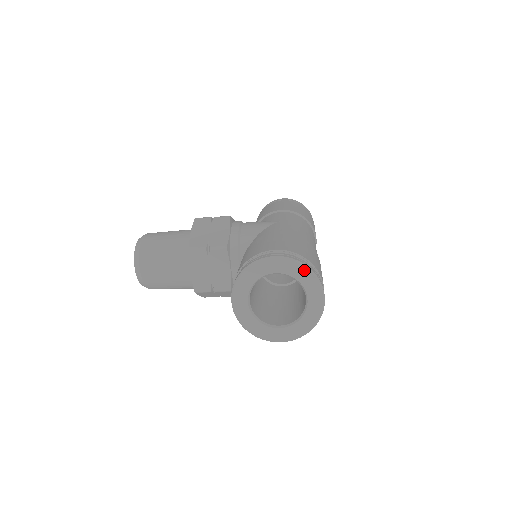
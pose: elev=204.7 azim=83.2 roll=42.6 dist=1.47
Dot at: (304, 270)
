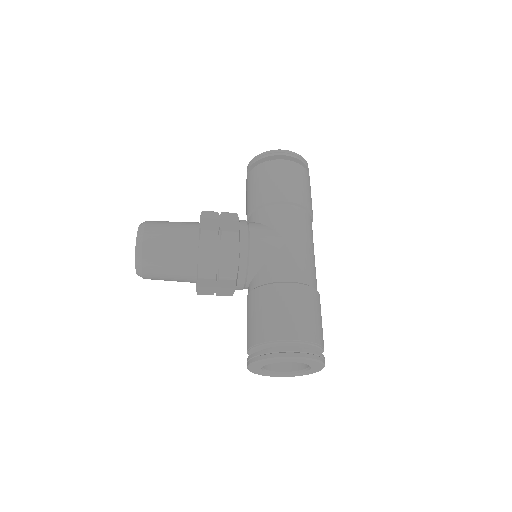
Dot at: (315, 362)
